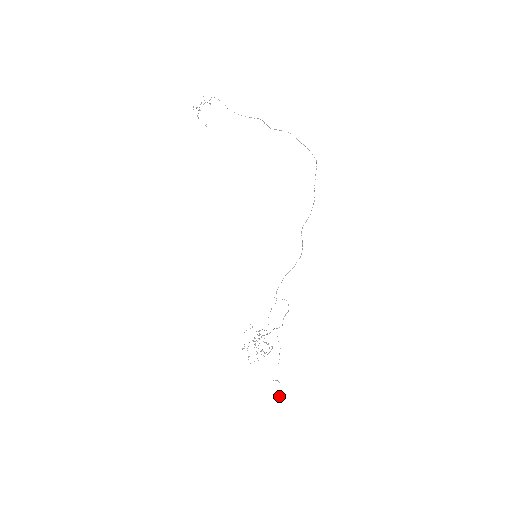
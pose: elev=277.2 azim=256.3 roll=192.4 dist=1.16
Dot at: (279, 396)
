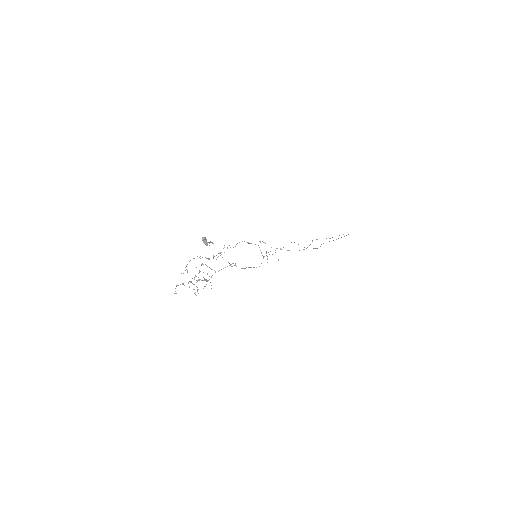
Dot at: (205, 238)
